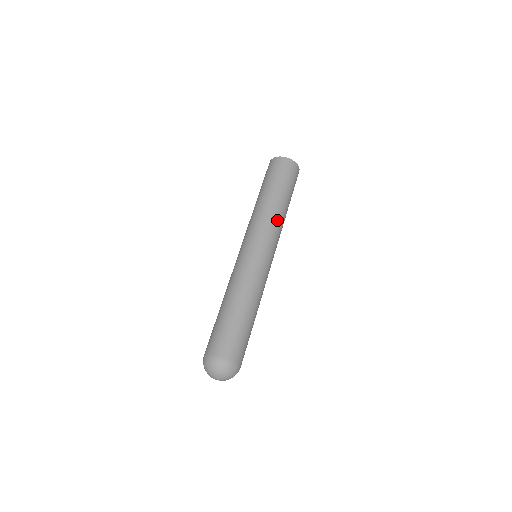
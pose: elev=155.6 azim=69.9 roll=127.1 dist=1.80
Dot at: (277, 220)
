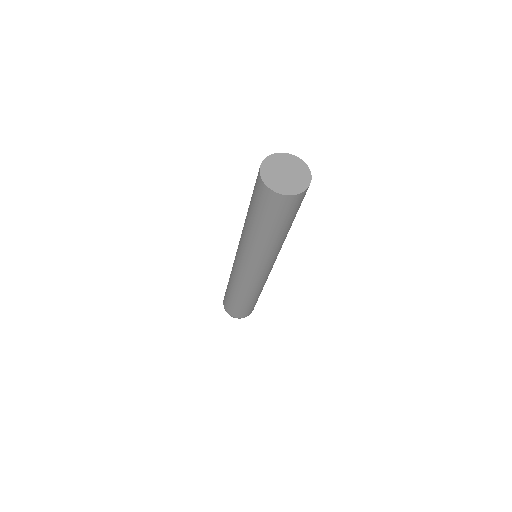
Dot at: (270, 252)
